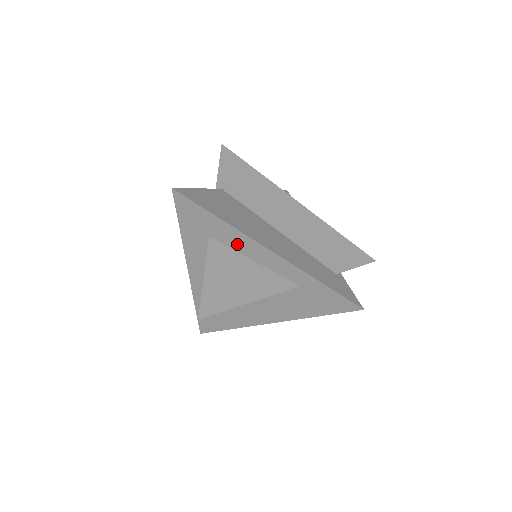
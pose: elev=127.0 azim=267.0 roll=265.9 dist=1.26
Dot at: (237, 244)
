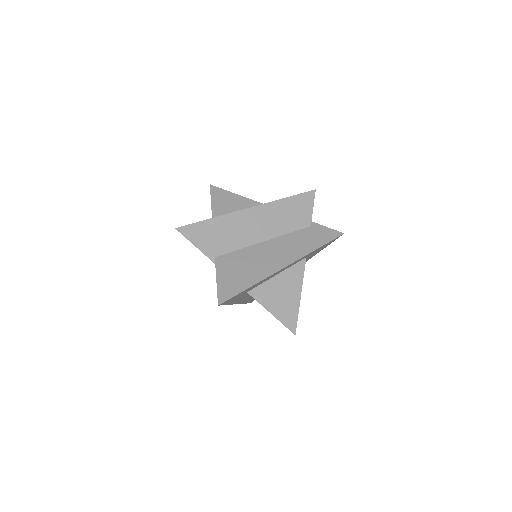
Dot at: occluded
